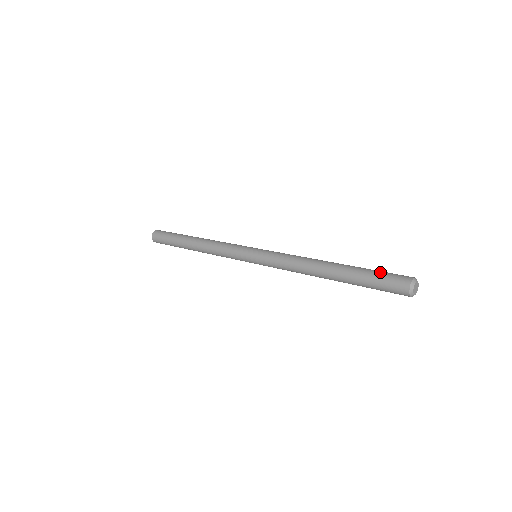
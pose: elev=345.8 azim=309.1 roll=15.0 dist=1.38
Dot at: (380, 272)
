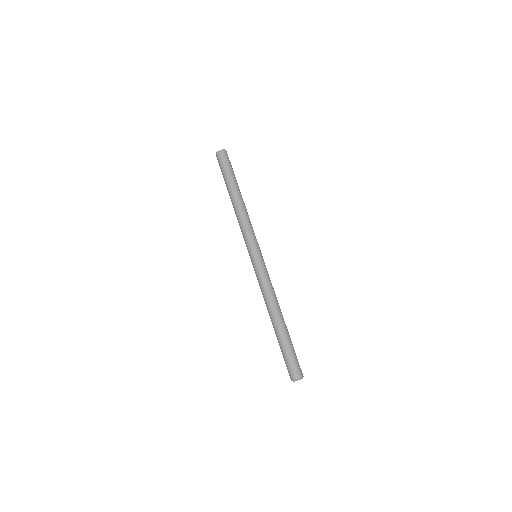
Dot at: (295, 354)
